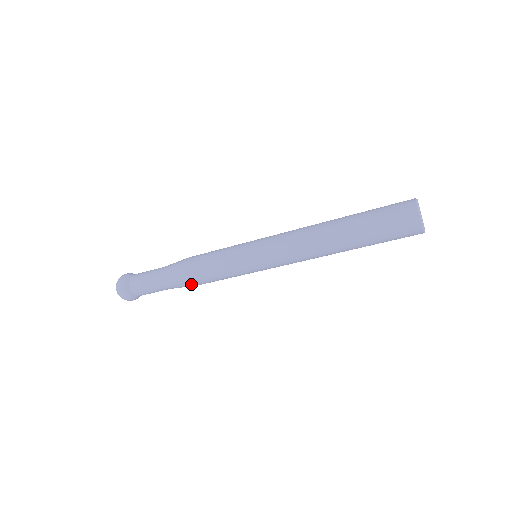
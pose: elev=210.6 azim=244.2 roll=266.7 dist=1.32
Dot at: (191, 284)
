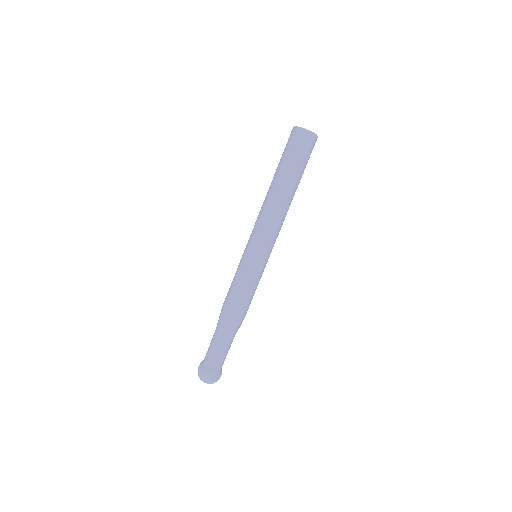
Dot at: (243, 317)
